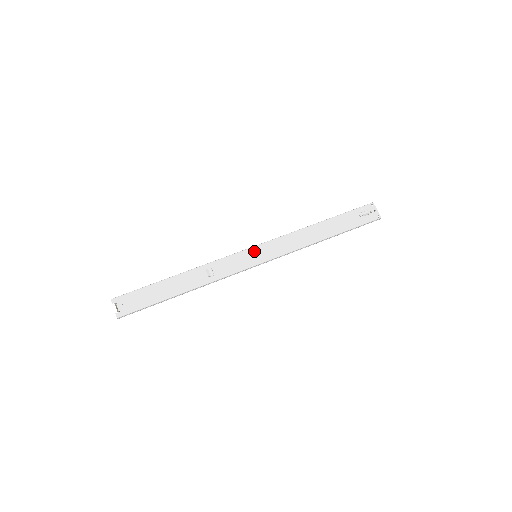
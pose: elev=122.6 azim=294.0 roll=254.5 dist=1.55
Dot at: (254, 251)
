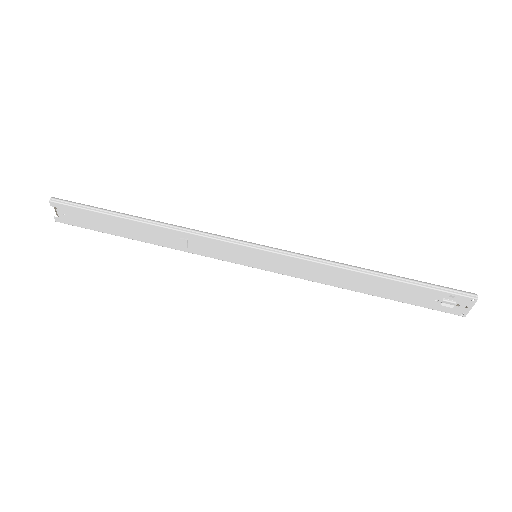
Dot at: (255, 253)
